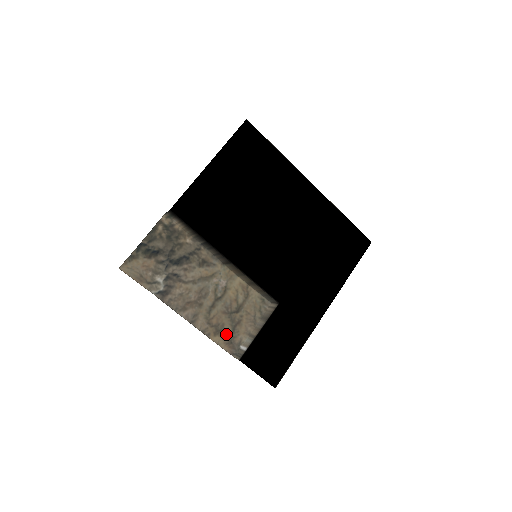
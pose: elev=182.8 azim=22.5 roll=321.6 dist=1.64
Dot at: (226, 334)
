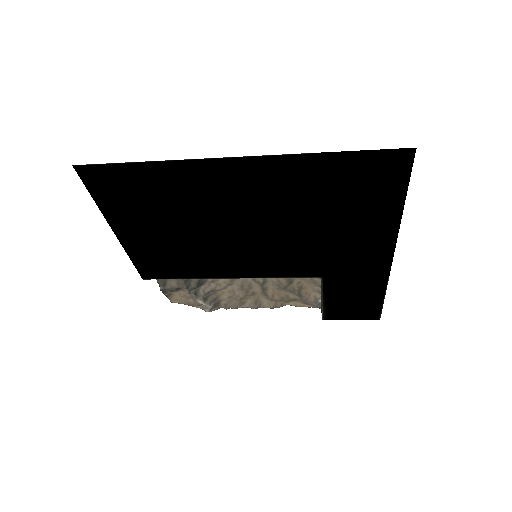
Dot at: (297, 300)
